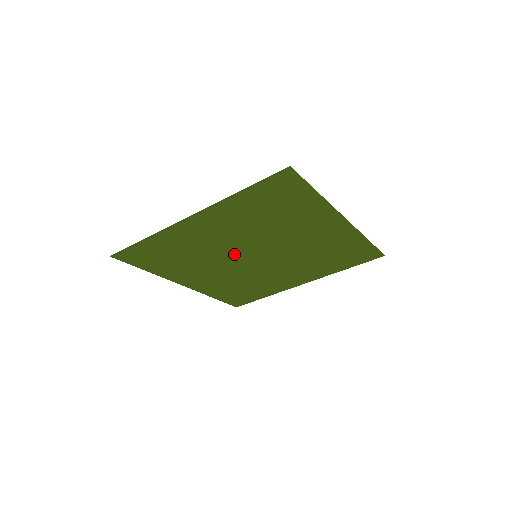
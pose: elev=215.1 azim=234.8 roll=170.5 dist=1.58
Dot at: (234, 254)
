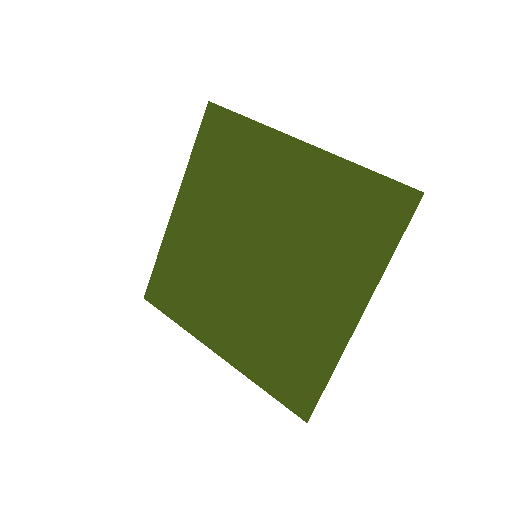
Dot at: (234, 260)
